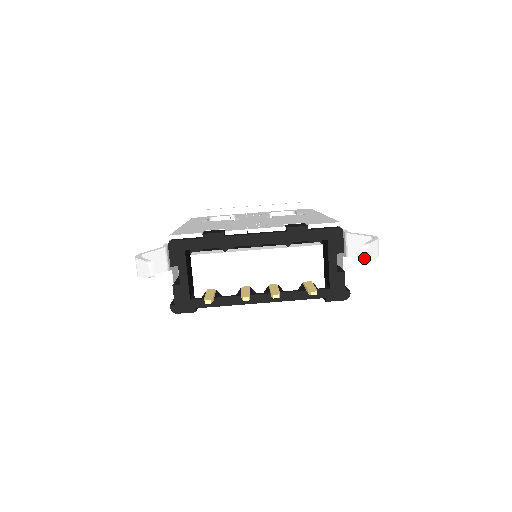
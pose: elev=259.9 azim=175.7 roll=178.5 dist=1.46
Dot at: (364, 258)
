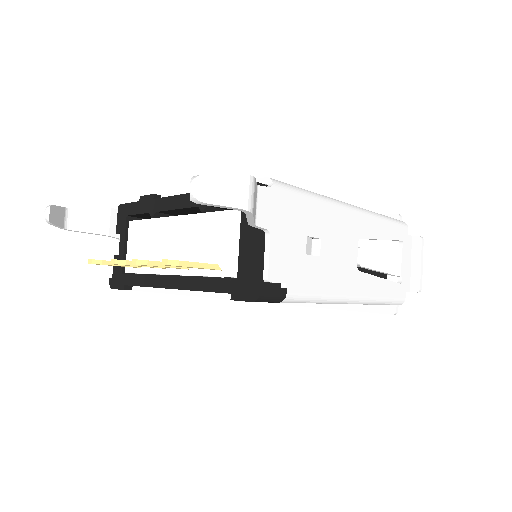
Dot at: (190, 196)
